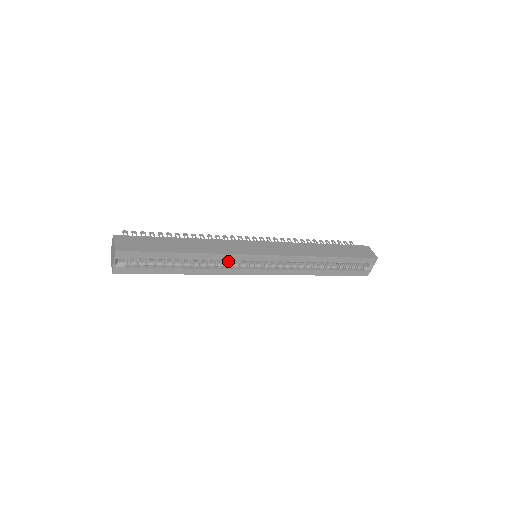
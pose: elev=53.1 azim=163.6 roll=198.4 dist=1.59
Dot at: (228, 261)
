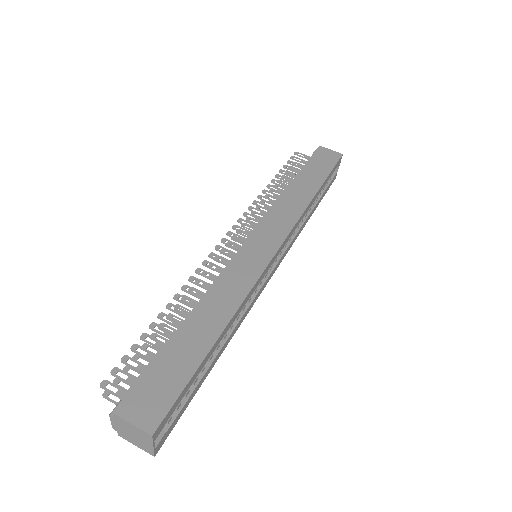
Dot at: occluded
